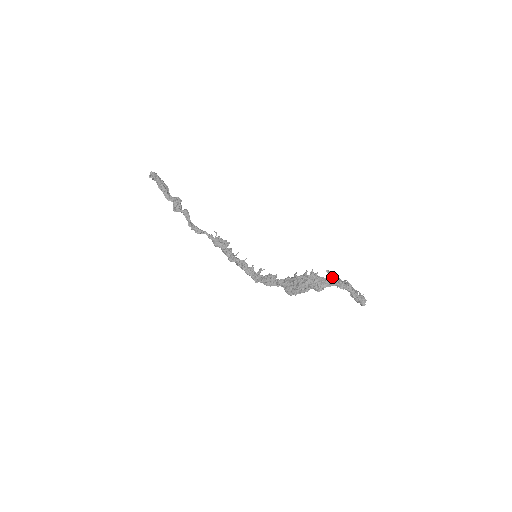
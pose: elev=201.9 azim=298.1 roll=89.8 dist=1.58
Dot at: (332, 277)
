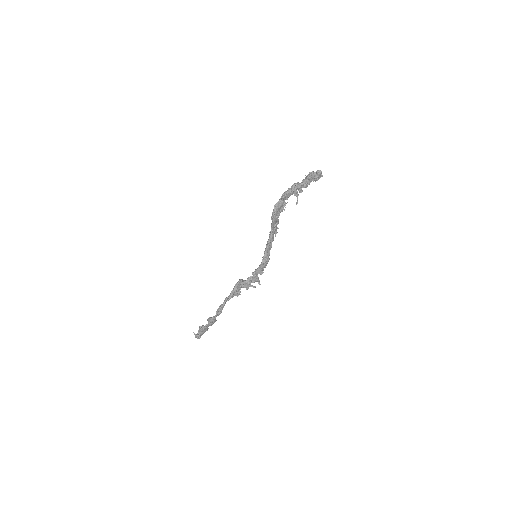
Dot at: (293, 192)
